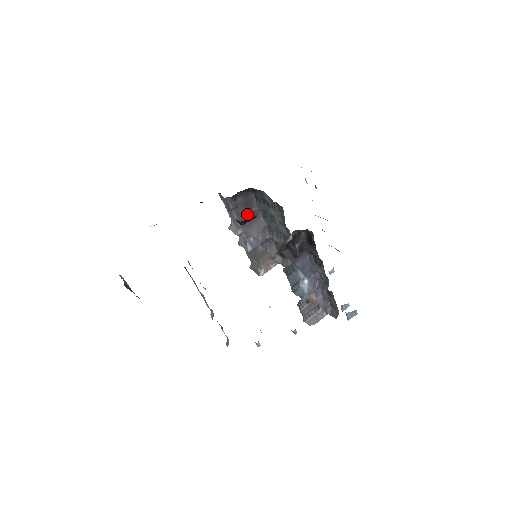
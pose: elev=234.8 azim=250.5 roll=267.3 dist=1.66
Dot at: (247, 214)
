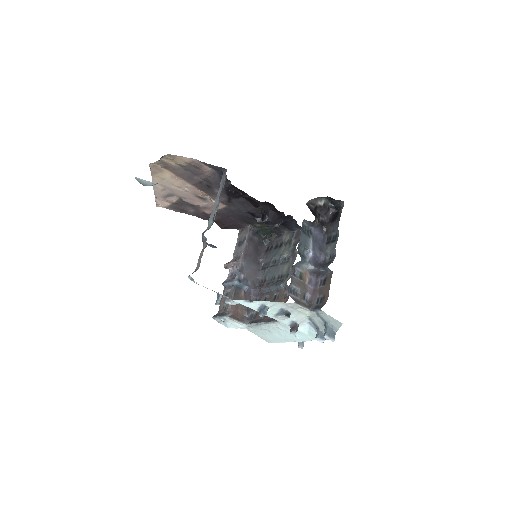
Dot at: (253, 255)
